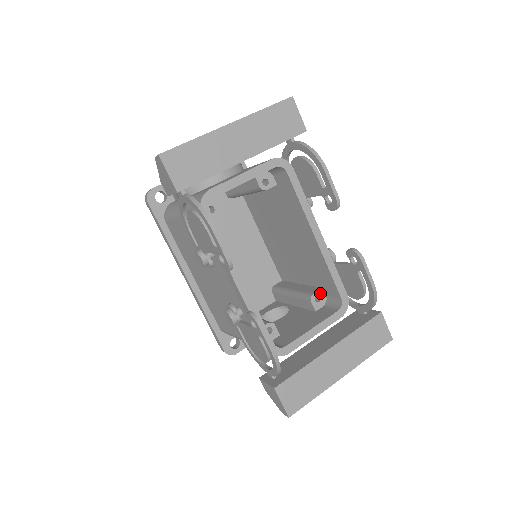
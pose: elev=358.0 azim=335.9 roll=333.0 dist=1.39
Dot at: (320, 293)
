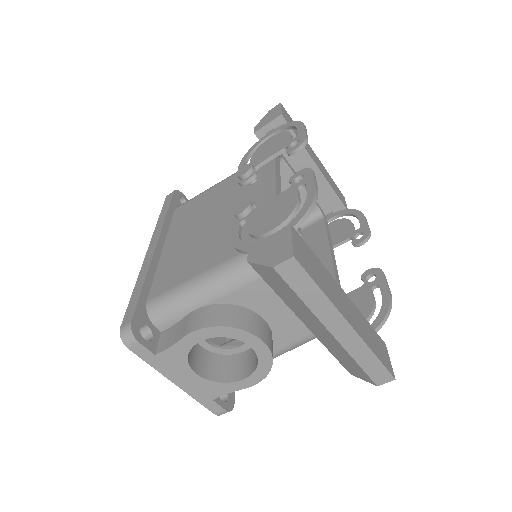
Dot at: occluded
